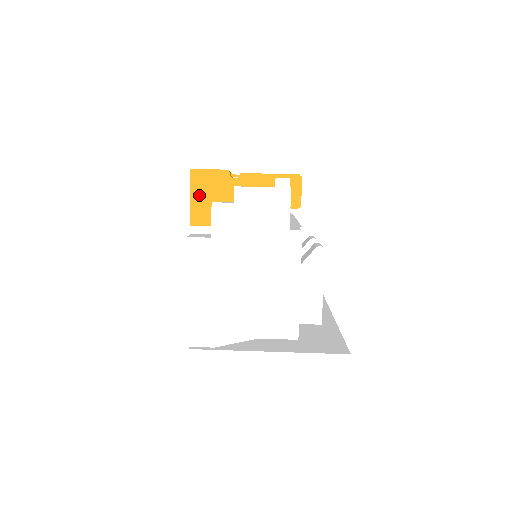
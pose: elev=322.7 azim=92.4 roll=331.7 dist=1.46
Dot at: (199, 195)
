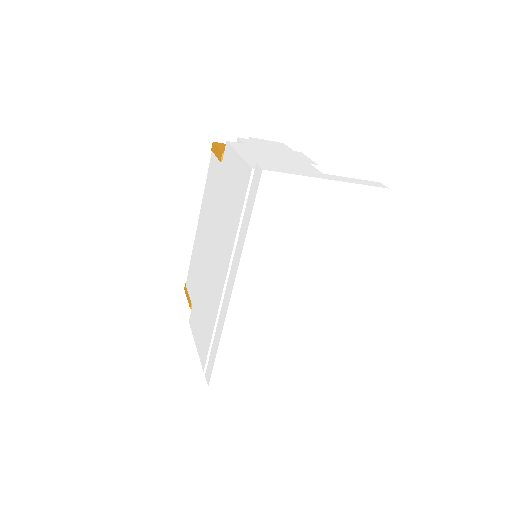
Dot at: (223, 148)
